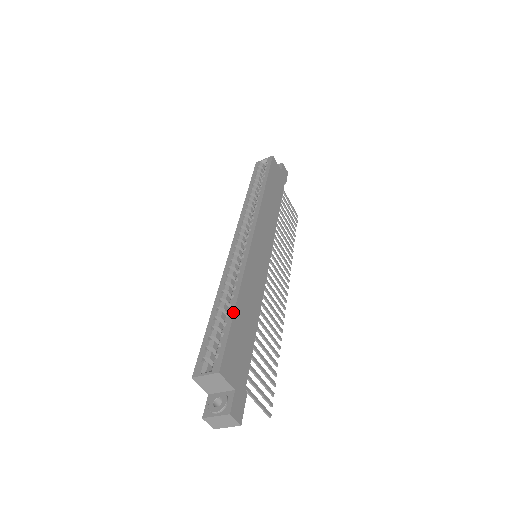
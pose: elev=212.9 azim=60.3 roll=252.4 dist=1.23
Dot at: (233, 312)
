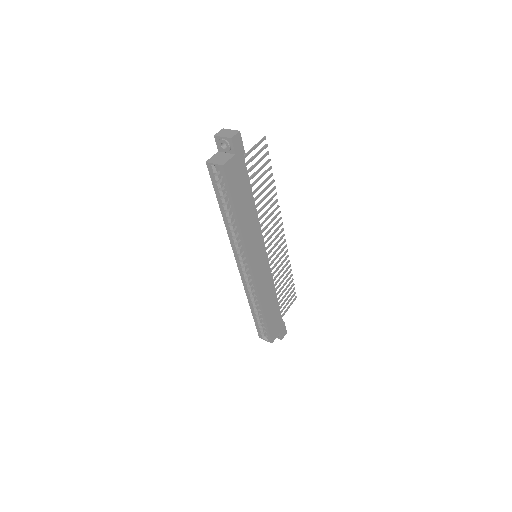
Dot at: (265, 320)
